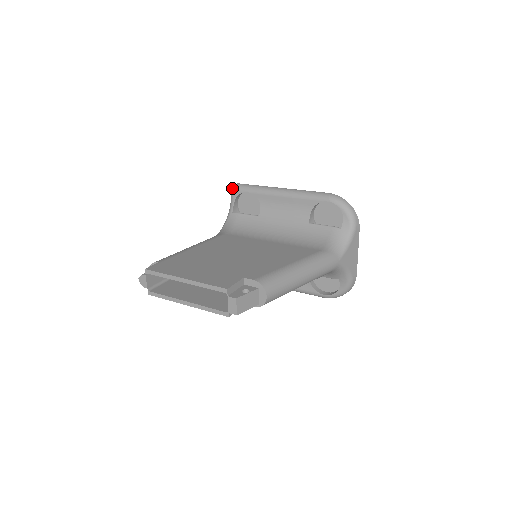
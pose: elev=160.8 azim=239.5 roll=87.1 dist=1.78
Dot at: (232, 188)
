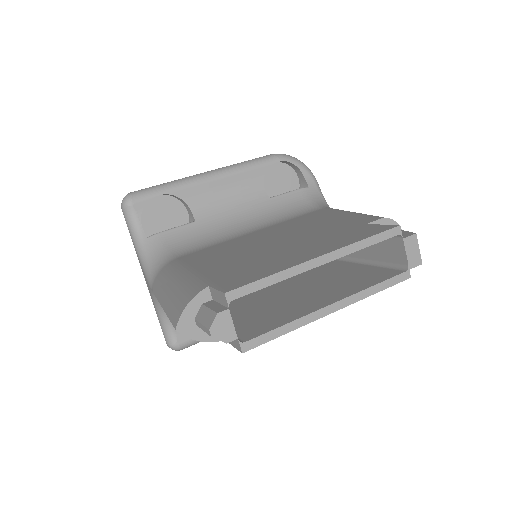
Dot at: (128, 200)
